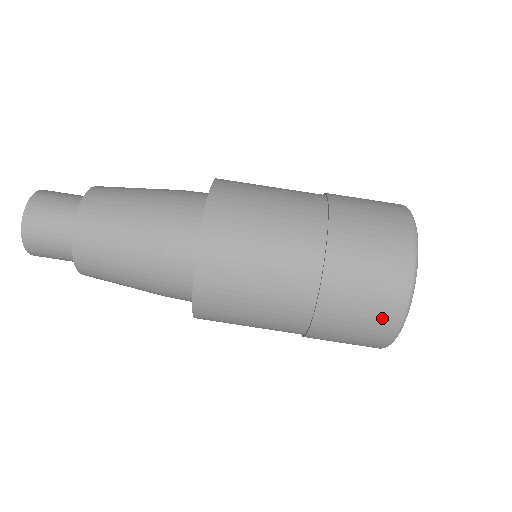
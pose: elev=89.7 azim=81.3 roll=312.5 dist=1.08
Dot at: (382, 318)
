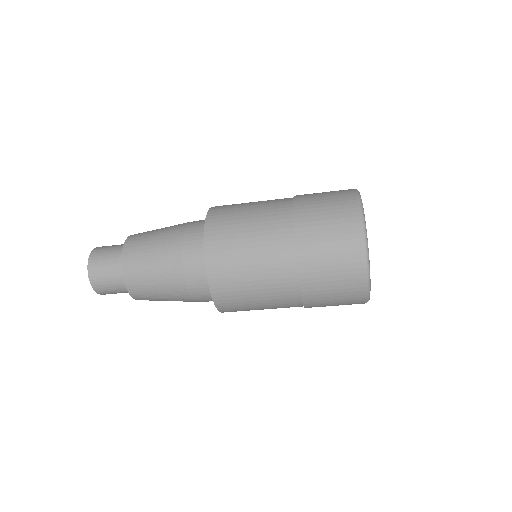
Dot at: occluded
